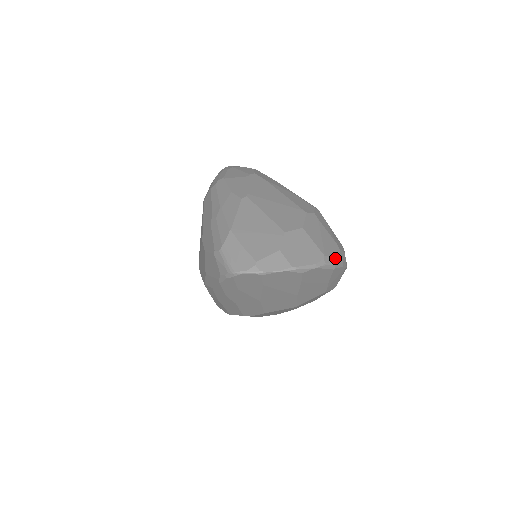
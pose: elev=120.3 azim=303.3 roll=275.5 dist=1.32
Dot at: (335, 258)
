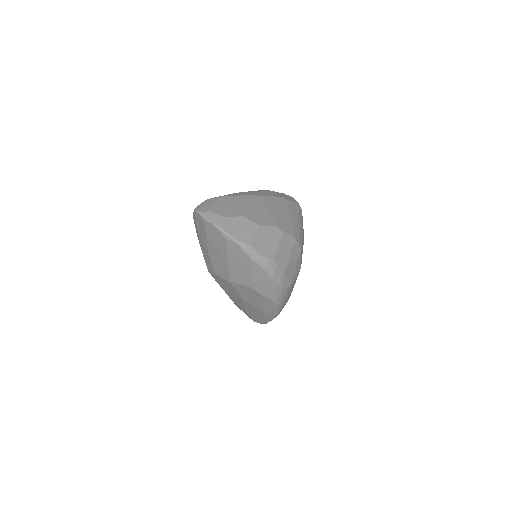
Dot at: (259, 255)
